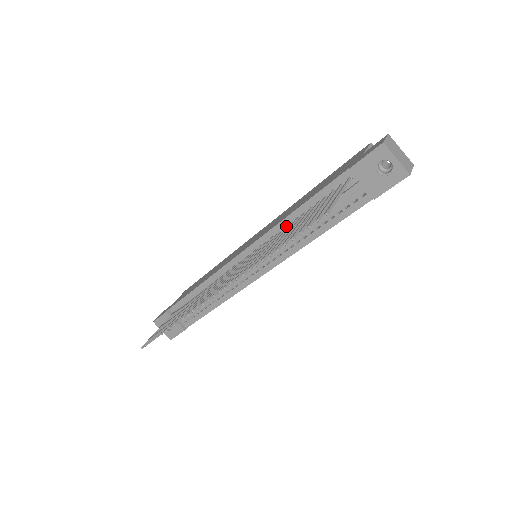
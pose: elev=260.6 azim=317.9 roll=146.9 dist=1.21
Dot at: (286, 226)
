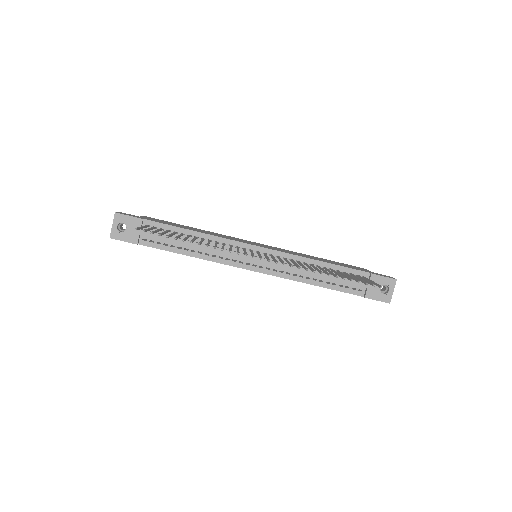
Dot at: occluded
